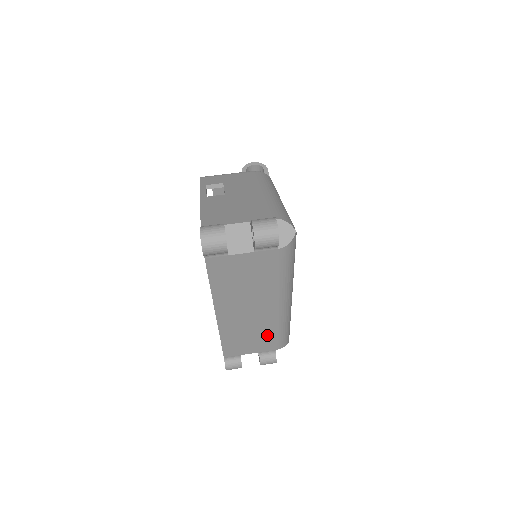
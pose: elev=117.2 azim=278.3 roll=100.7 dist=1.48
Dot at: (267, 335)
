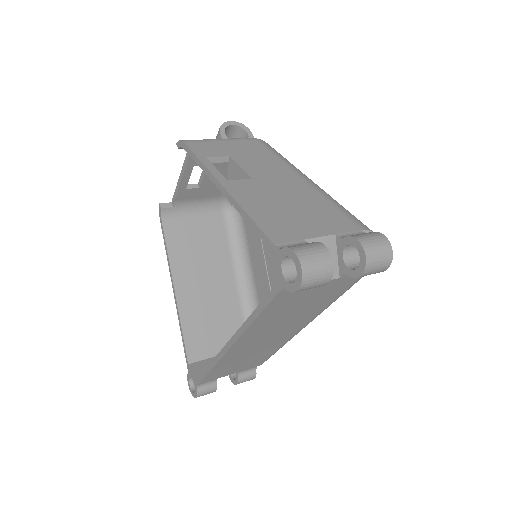
Dot at: (263, 355)
